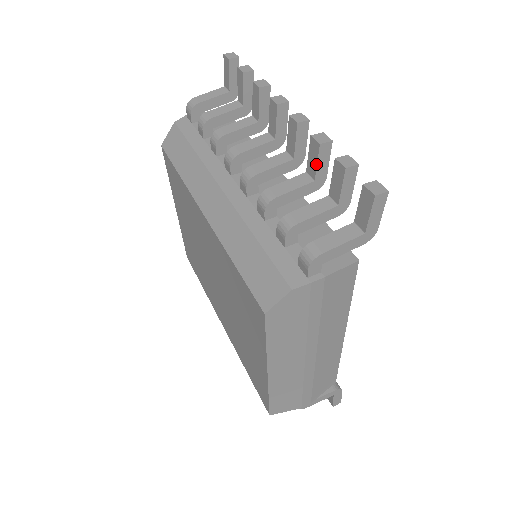
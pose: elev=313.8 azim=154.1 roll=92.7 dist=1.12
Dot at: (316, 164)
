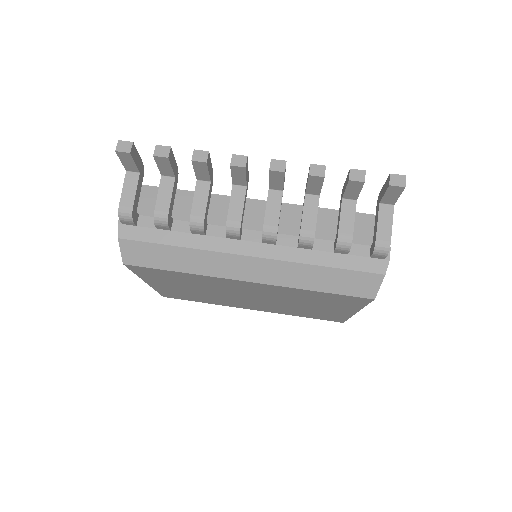
Dot at: (321, 188)
